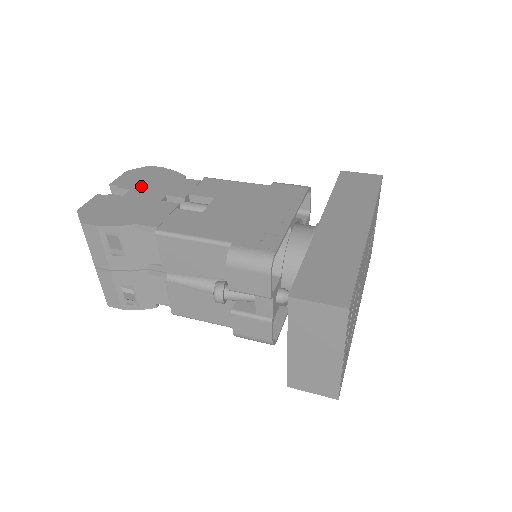
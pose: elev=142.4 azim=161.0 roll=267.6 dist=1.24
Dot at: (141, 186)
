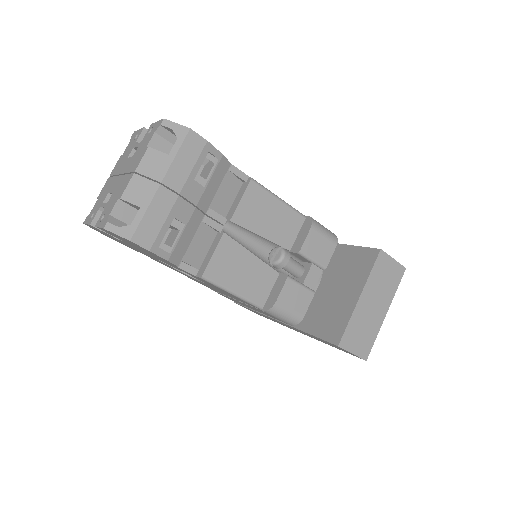
Dot at: occluded
